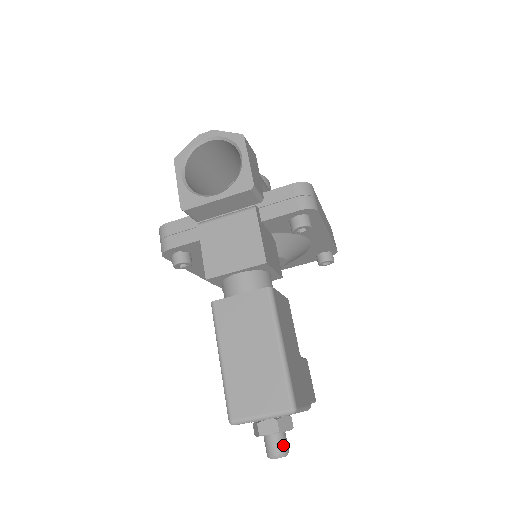
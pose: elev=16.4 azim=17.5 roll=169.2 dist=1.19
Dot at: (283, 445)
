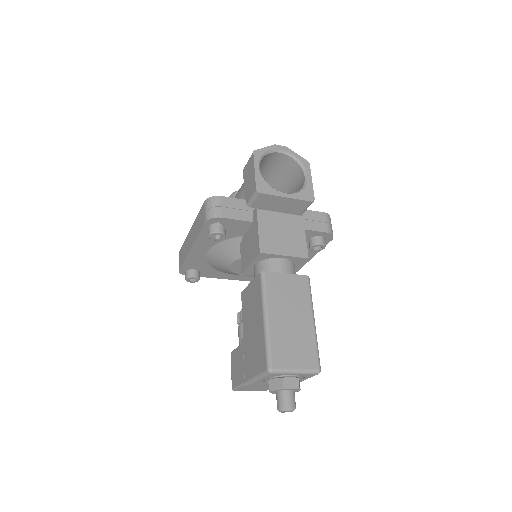
Dot at: occluded
